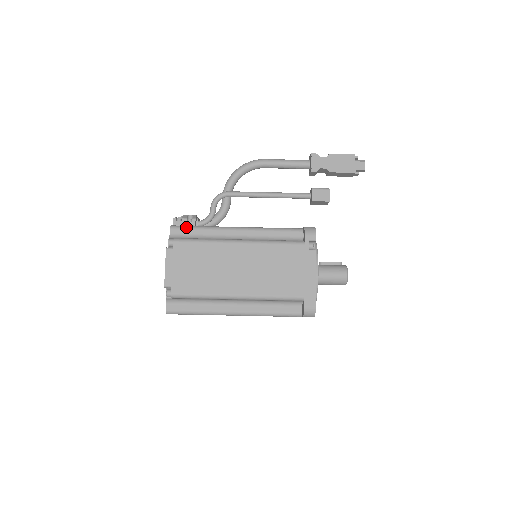
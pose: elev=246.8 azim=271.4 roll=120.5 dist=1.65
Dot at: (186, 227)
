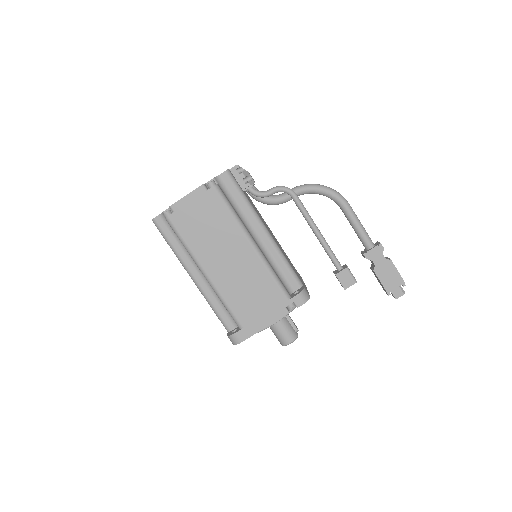
Dot at: (236, 184)
